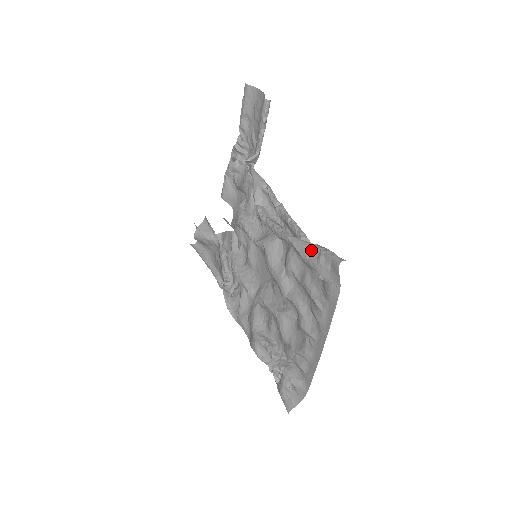
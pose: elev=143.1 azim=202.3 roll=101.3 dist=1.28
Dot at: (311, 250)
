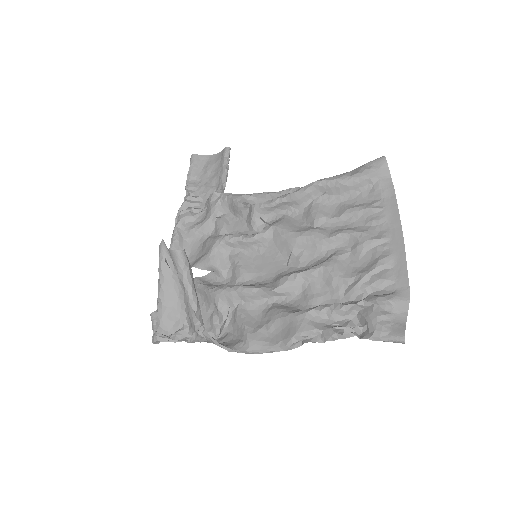
Dot at: (347, 172)
